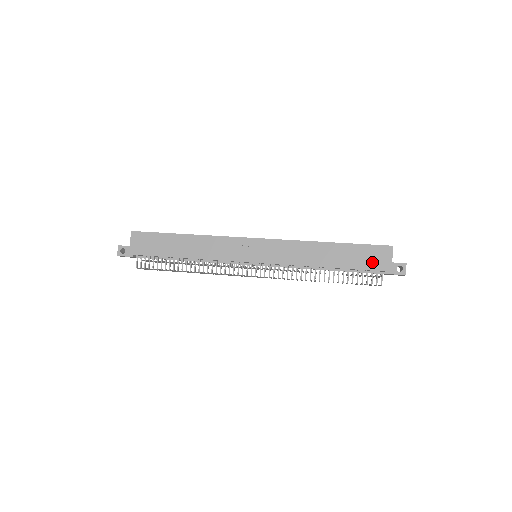
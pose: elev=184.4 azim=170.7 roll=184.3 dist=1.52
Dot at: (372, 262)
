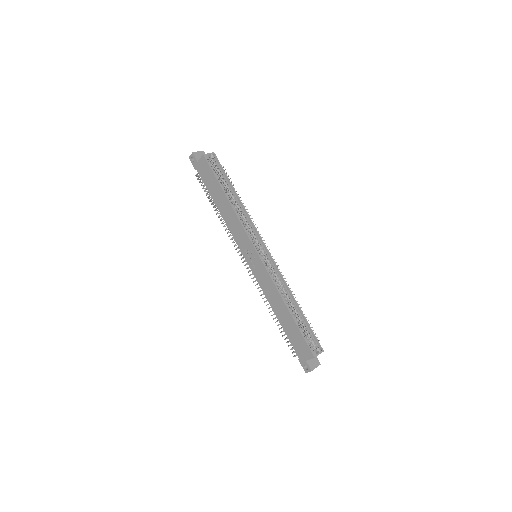
Dot at: (297, 346)
